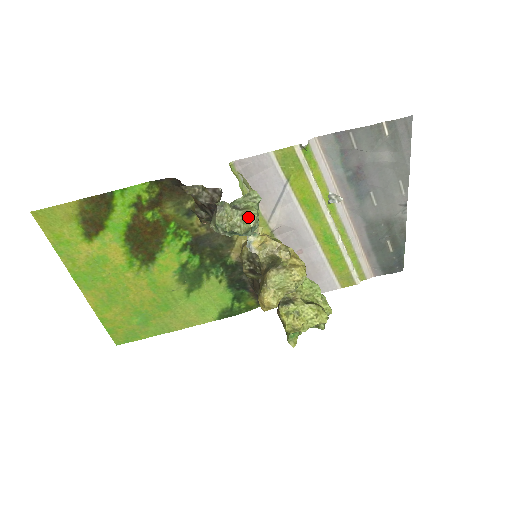
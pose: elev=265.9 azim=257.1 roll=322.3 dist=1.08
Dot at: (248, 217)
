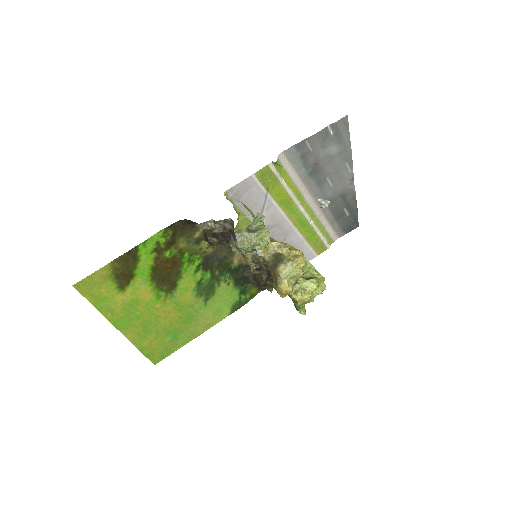
Dot at: (264, 236)
